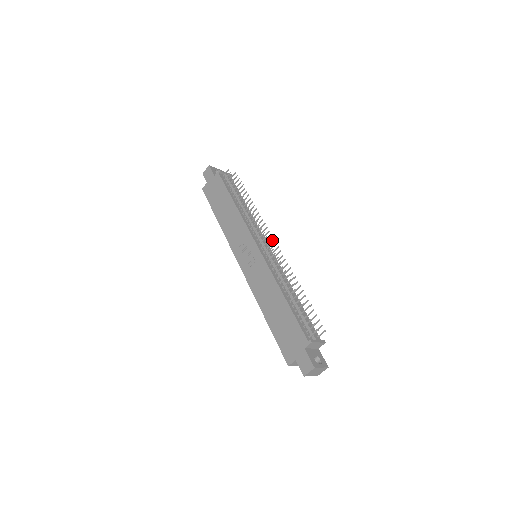
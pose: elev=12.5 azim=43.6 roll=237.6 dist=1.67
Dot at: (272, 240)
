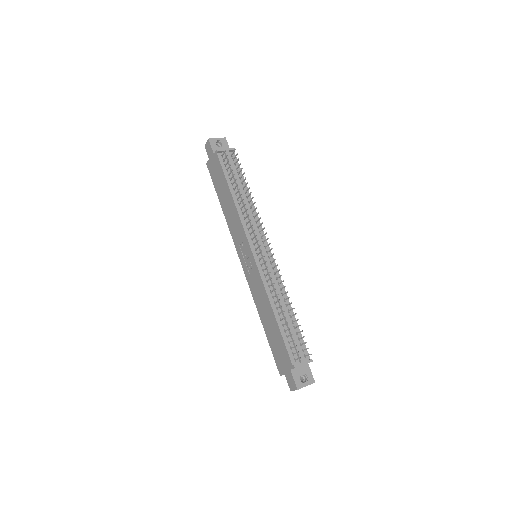
Dot at: (269, 244)
